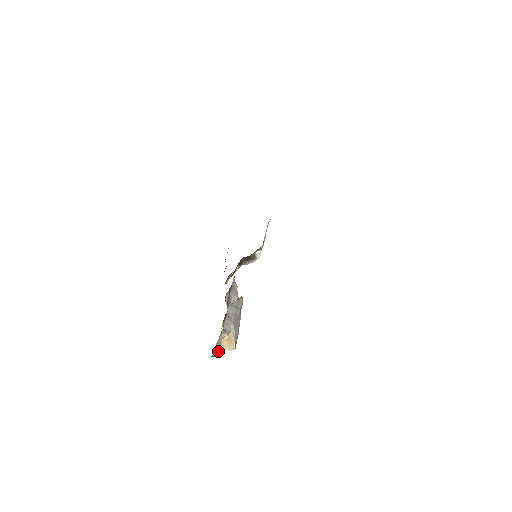
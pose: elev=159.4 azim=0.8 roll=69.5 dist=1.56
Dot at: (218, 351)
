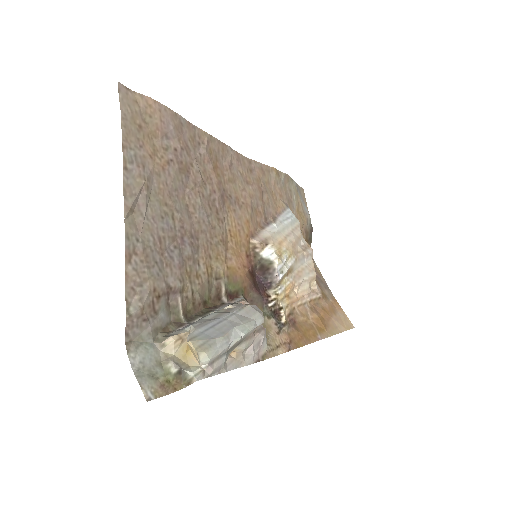
Dot at: (174, 370)
